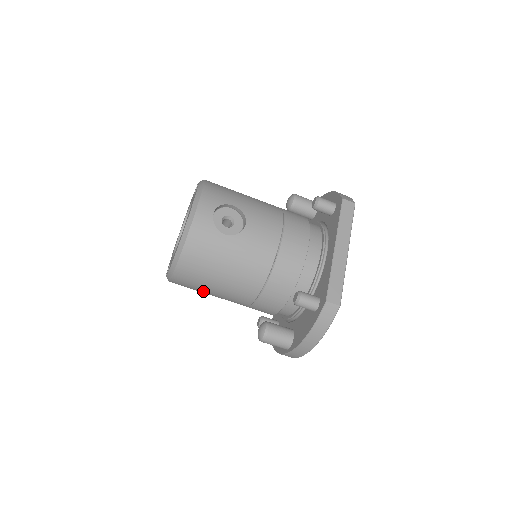
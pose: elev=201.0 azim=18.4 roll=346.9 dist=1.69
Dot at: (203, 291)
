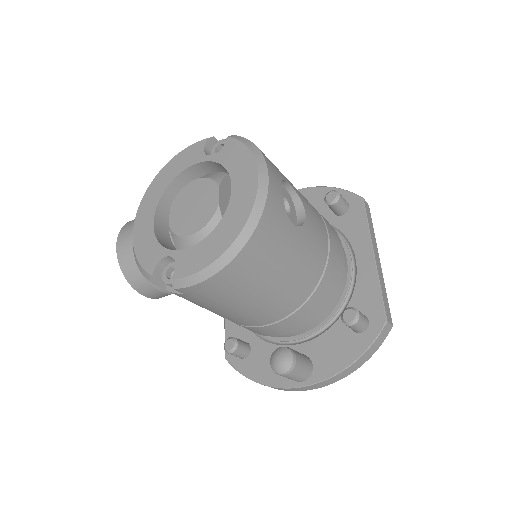
Dot at: (219, 305)
